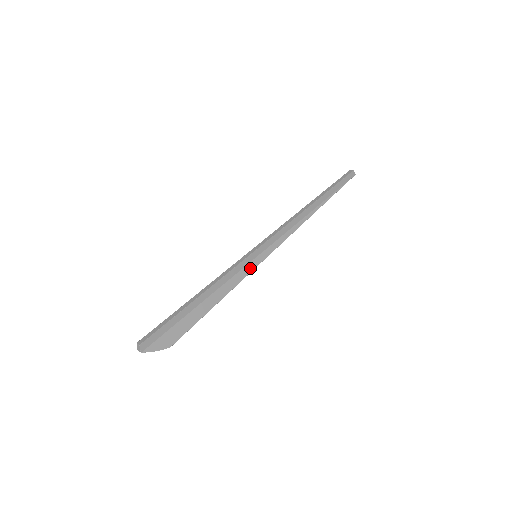
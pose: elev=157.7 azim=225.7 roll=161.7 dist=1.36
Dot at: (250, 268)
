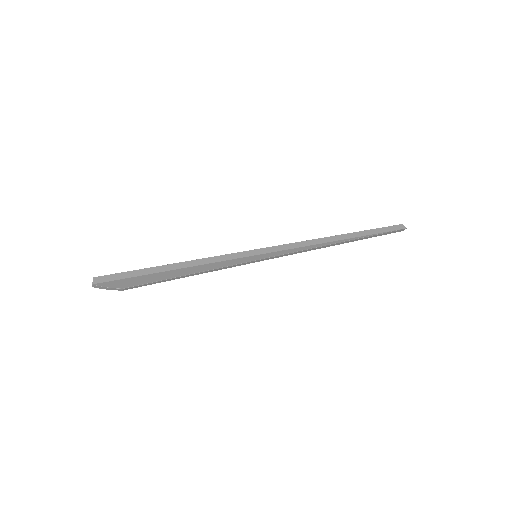
Dot at: (244, 260)
